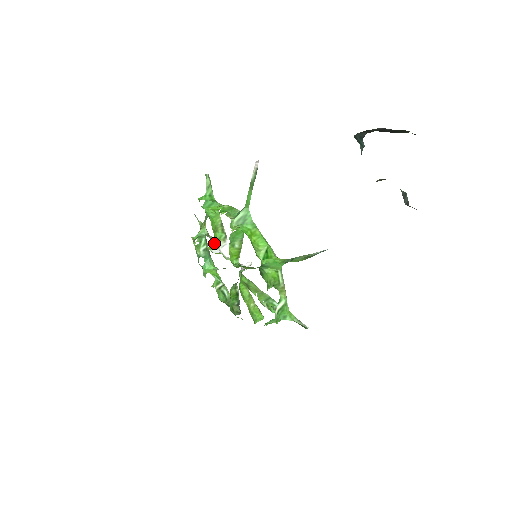
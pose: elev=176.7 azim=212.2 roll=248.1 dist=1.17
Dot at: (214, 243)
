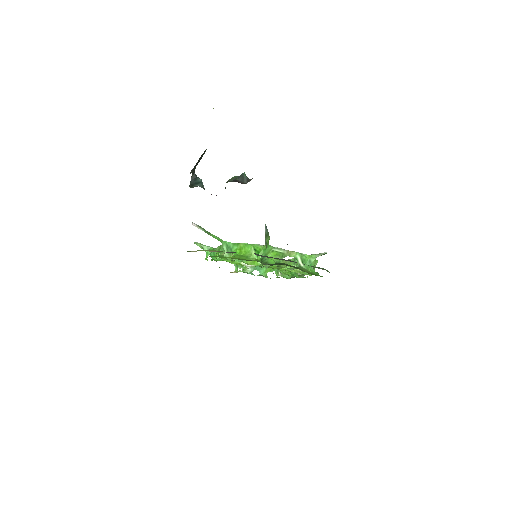
Dot at: occluded
